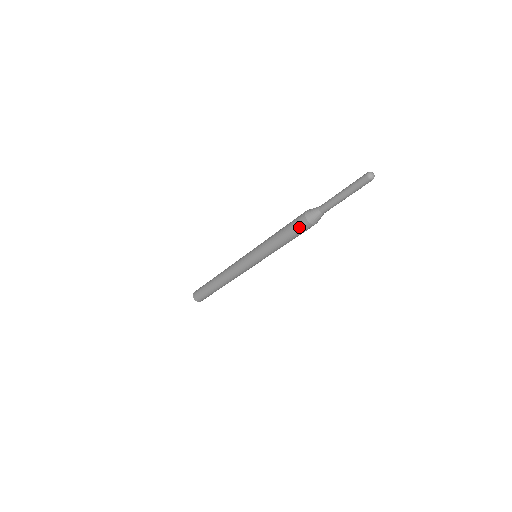
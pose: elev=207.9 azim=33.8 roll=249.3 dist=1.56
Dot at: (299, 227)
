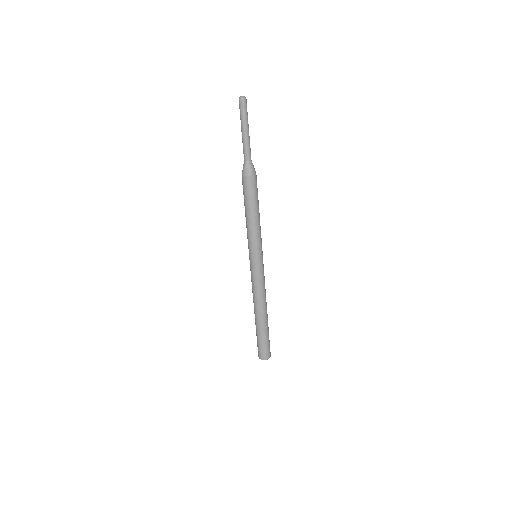
Dot at: (247, 188)
